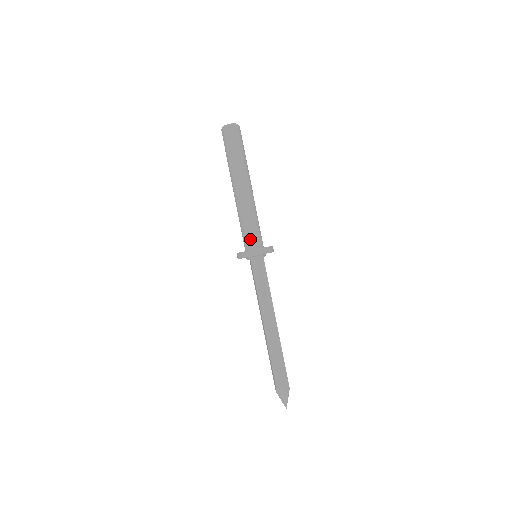
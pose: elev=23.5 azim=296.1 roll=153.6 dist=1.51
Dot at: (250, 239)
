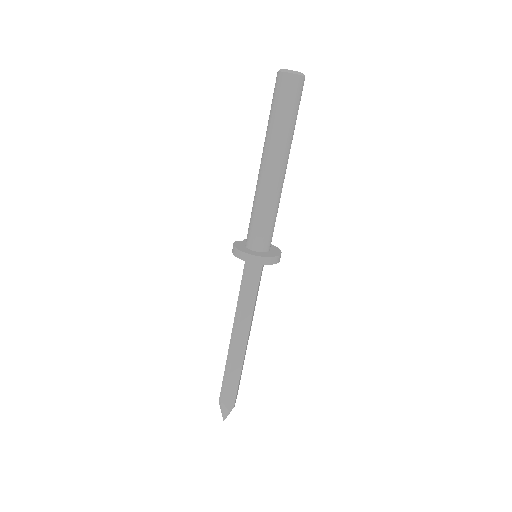
Dot at: (254, 236)
